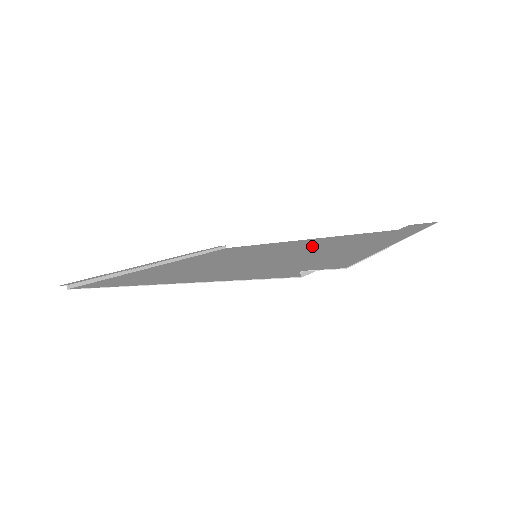
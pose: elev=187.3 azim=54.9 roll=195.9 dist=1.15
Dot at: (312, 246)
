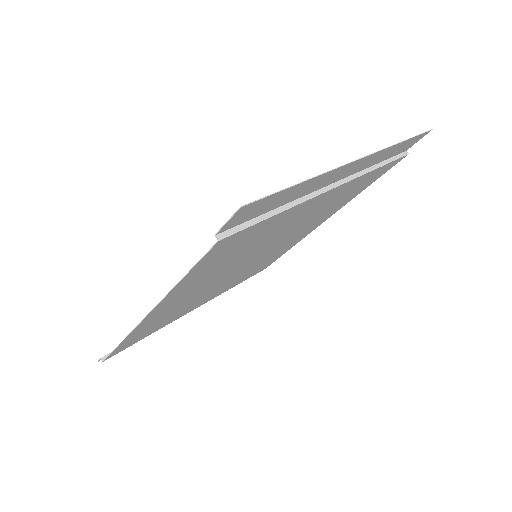
Dot at: (308, 220)
